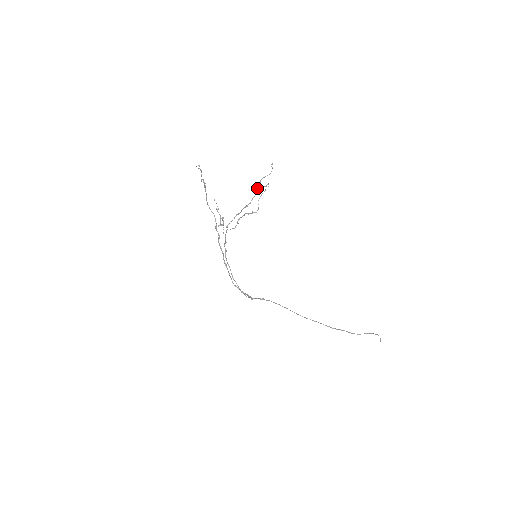
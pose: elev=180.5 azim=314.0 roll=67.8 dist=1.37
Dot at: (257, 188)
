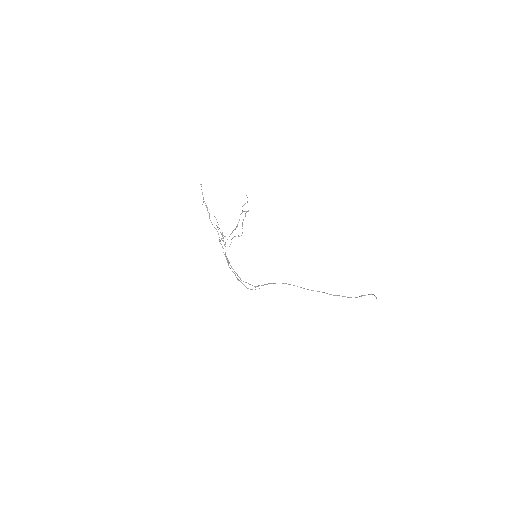
Dot at: (240, 214)
